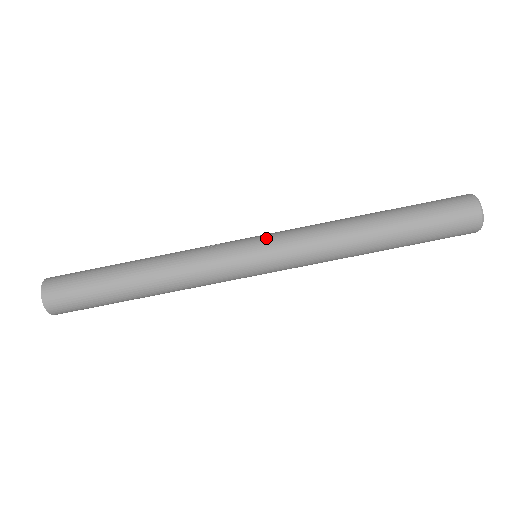
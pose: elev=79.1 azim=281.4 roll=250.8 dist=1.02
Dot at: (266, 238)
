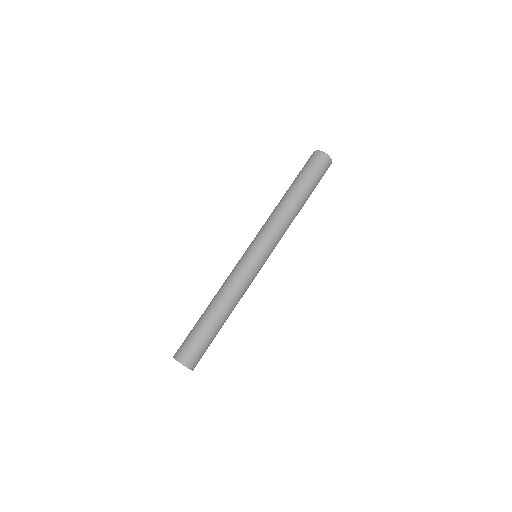
Dot at: occluded
